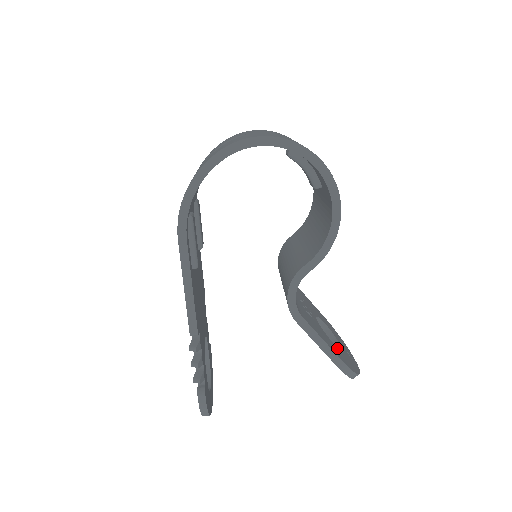
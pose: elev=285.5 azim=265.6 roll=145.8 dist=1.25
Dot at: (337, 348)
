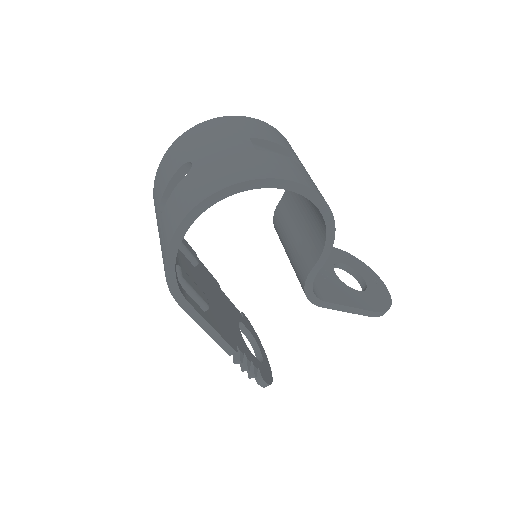
Dot at: (364, 294)
